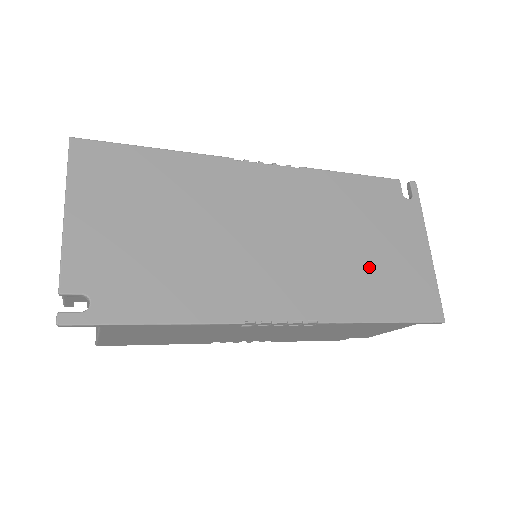
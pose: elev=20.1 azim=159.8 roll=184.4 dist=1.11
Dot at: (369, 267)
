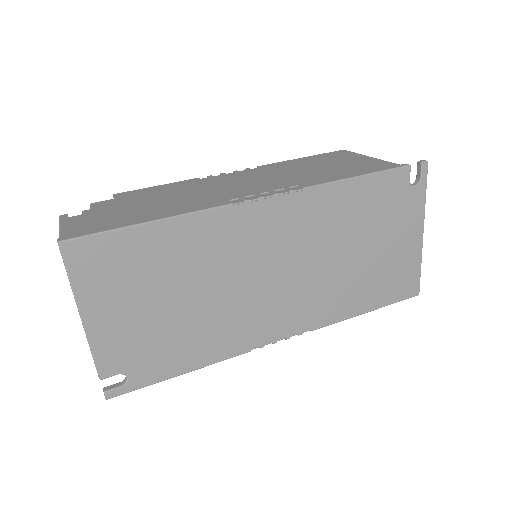
Dot at: (361, 271)
